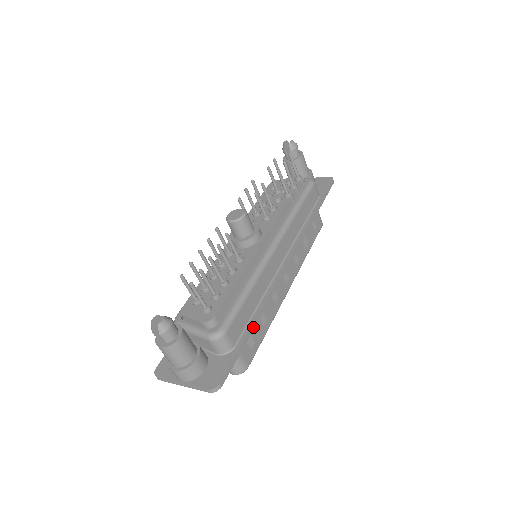
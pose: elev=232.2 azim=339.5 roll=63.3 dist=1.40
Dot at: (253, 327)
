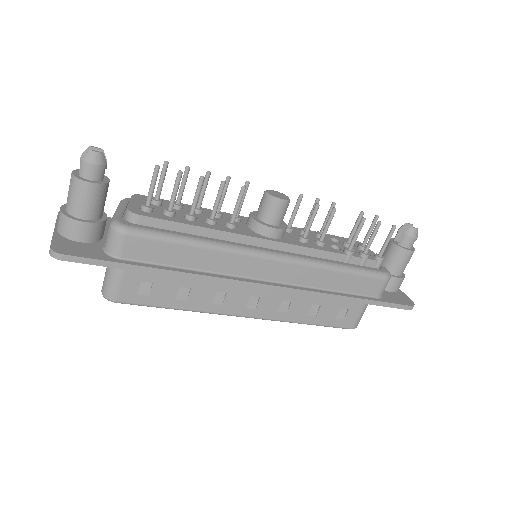
Dot at: (157, 272)
